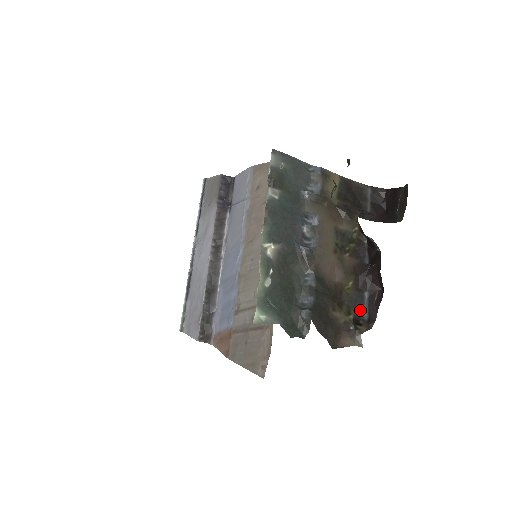
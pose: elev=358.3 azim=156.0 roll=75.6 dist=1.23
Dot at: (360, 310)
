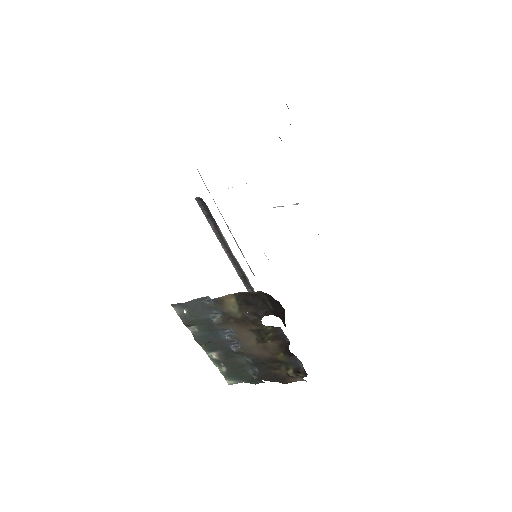
Dot at: (297, 365)
